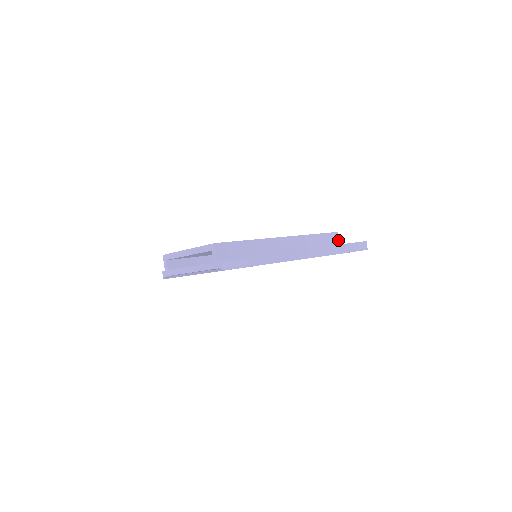
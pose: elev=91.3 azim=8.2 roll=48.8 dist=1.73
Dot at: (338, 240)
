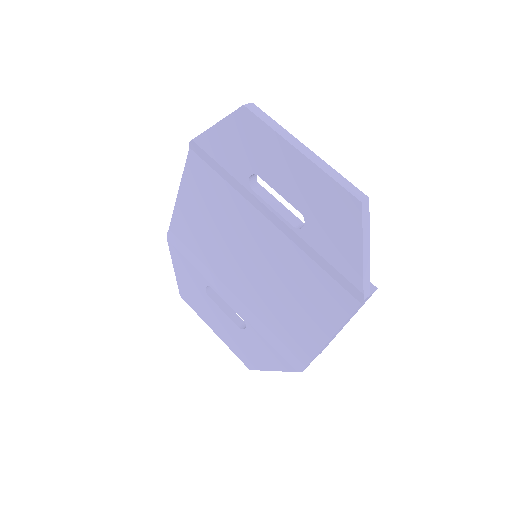
Dot at: (370, 294)
